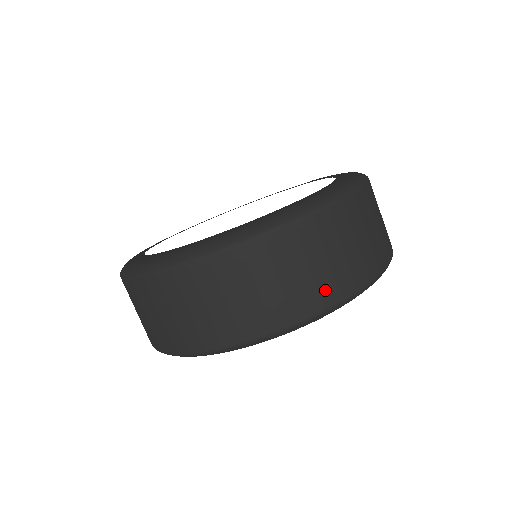
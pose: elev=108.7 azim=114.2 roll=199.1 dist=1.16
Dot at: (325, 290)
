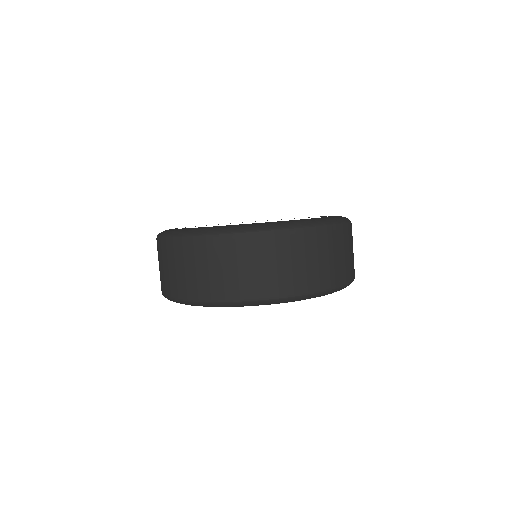
Dot at: (276, 285)
